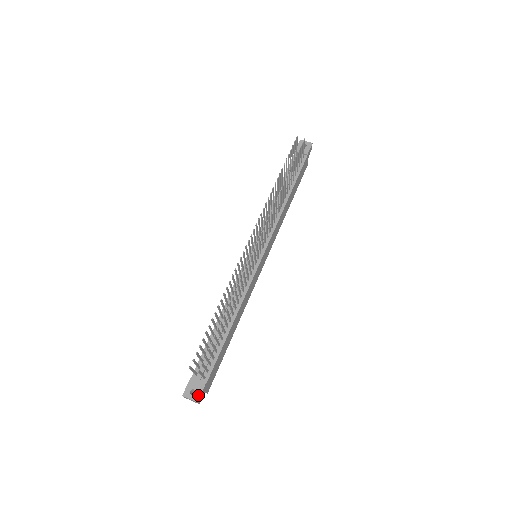
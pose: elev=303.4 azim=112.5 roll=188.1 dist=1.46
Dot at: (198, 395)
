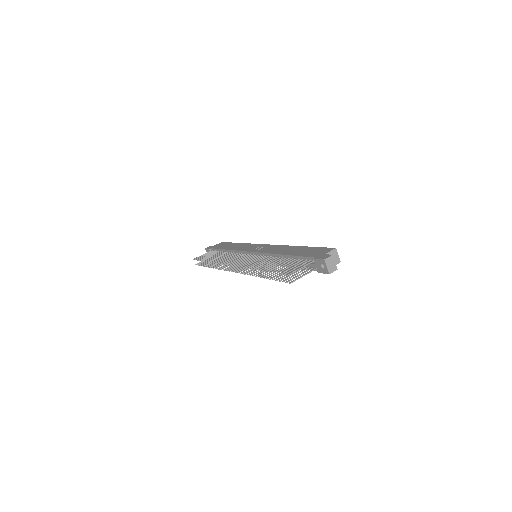
Dot at: occluded
